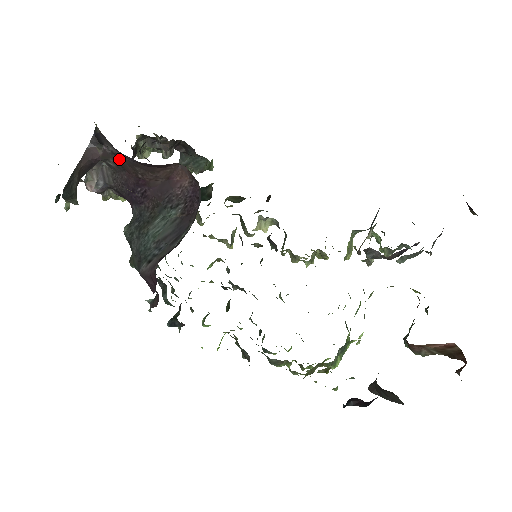
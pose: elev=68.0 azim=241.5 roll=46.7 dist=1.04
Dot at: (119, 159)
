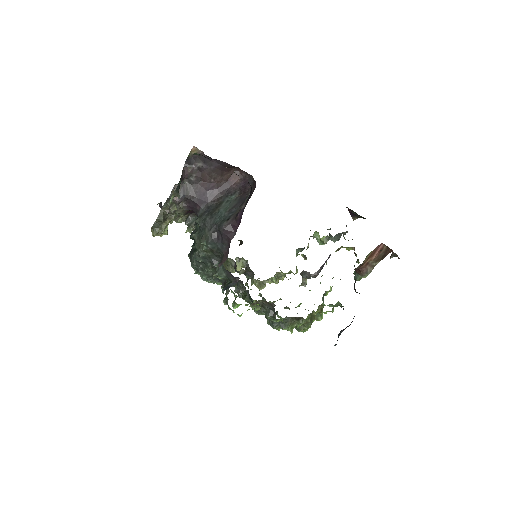
Dot at: (201, 172)
